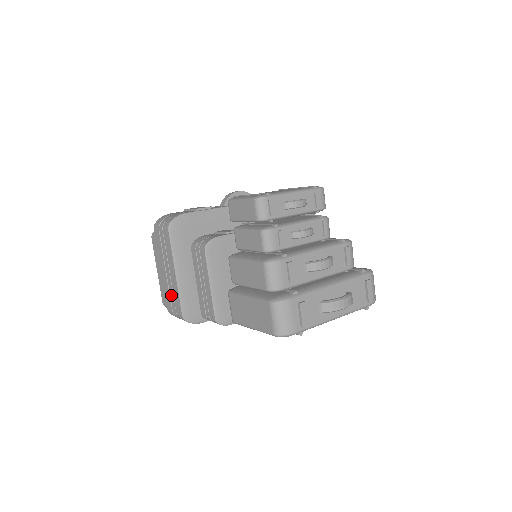
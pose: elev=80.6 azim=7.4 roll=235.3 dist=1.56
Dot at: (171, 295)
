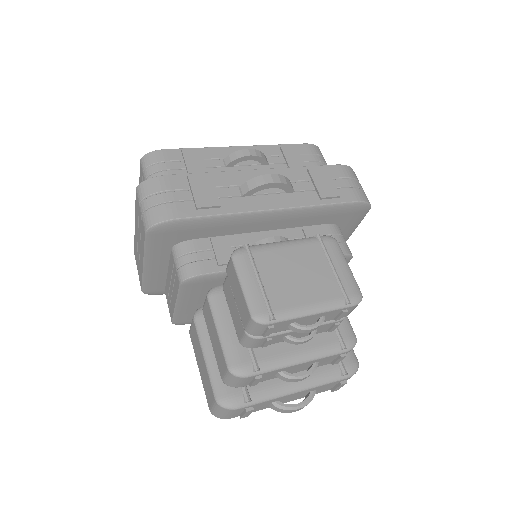
Dot at: (138, 259)
